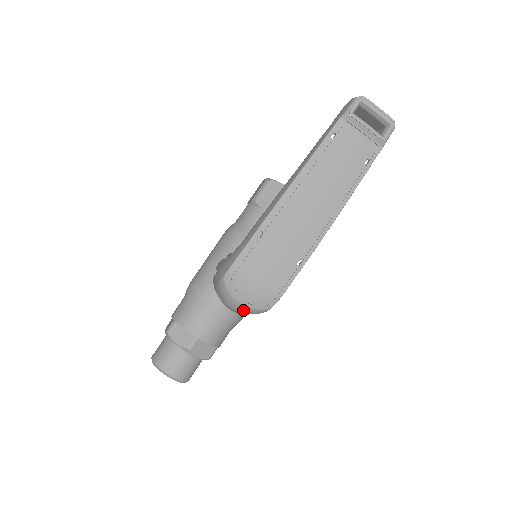
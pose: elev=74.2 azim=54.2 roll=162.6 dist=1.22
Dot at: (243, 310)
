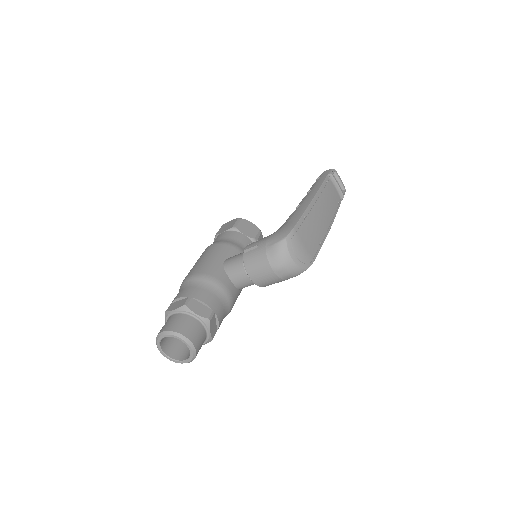
Dot at: (290, 268)
